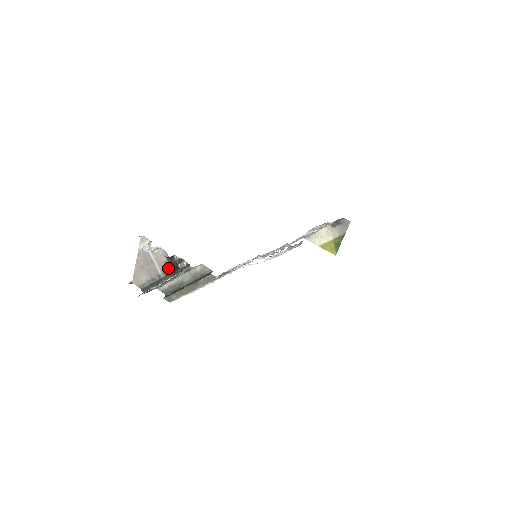
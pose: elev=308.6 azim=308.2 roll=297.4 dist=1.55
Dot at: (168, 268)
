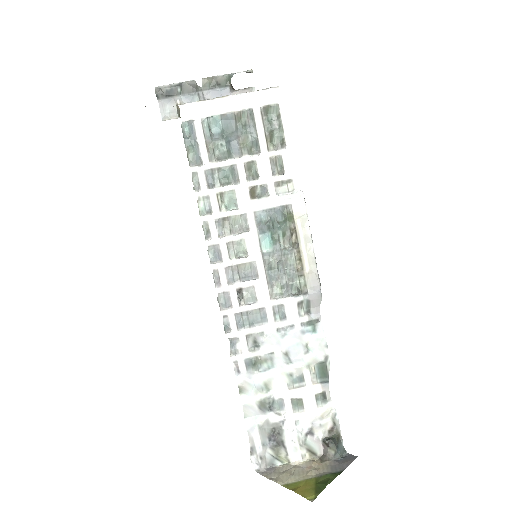
Dot at: occluded
